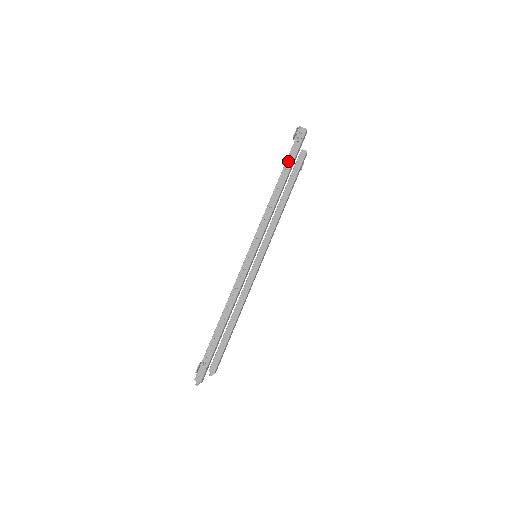
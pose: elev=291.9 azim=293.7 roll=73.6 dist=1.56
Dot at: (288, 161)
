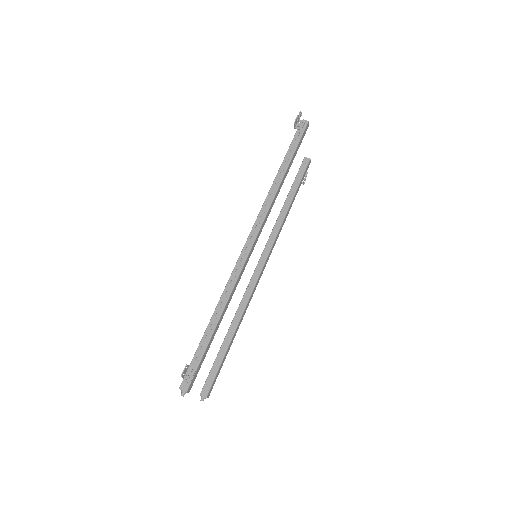
Dot at: (289, 151)
